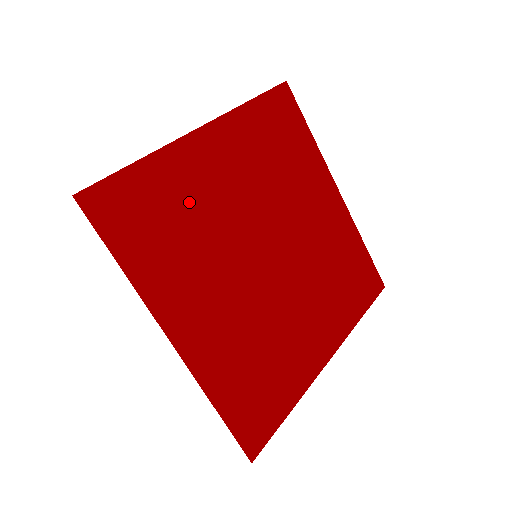
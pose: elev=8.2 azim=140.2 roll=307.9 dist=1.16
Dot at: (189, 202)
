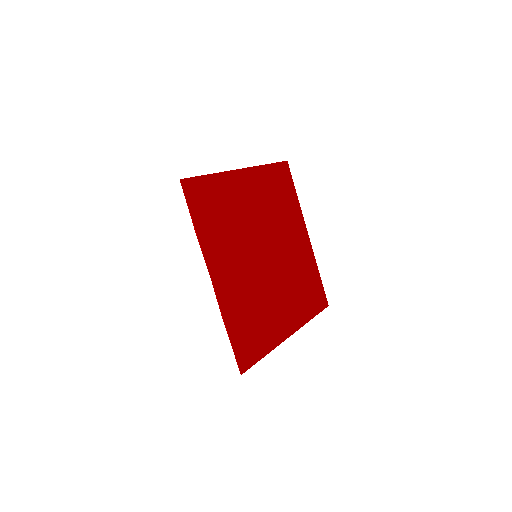
Dot at: (225, 211)
